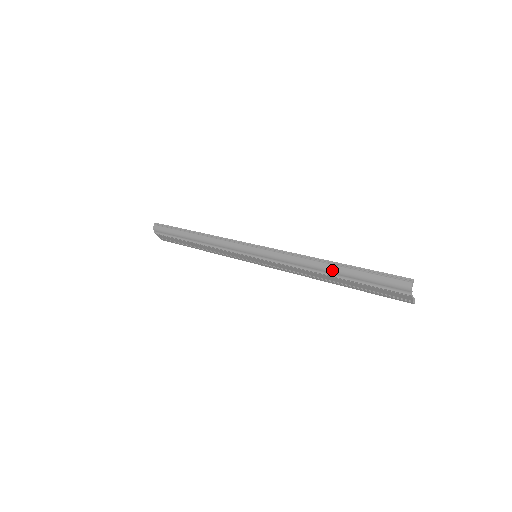
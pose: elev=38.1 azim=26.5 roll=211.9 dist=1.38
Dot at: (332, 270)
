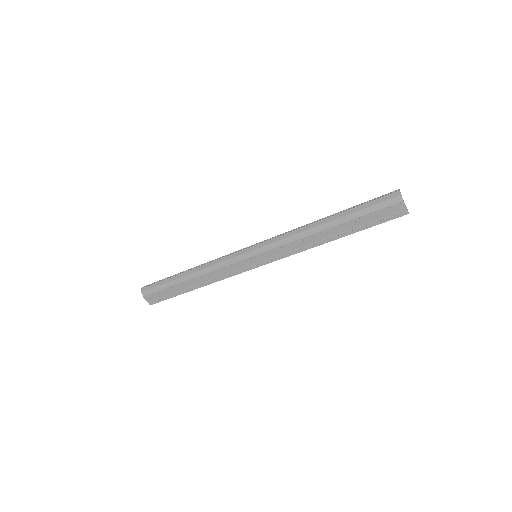
Dot at: (331, 221)
